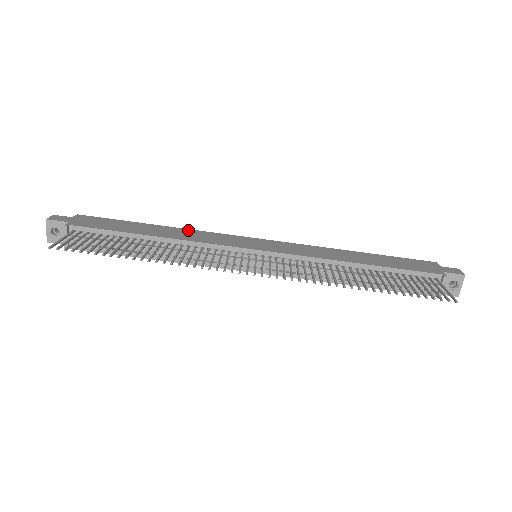
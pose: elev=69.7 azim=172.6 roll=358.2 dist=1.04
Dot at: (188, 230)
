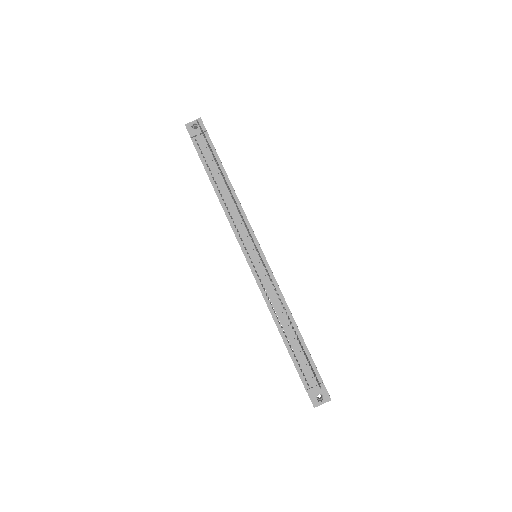
Dot at: occluded
